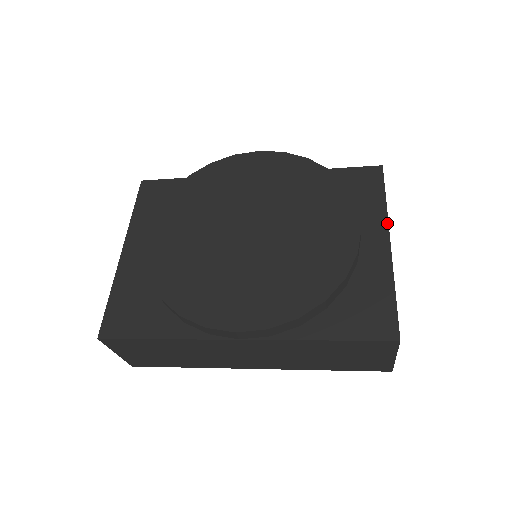
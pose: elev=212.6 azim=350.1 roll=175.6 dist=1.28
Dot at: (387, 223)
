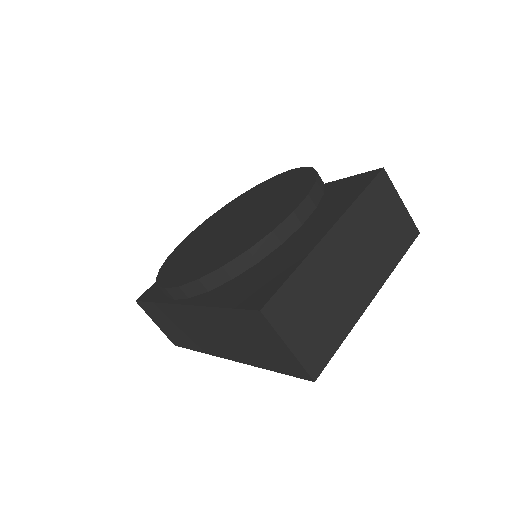
Dot at: (341, 215)
